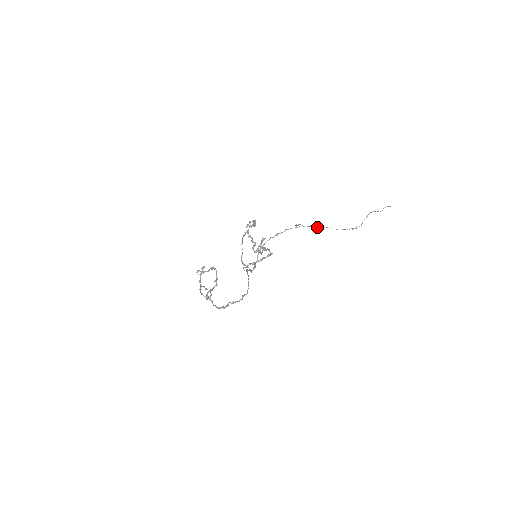
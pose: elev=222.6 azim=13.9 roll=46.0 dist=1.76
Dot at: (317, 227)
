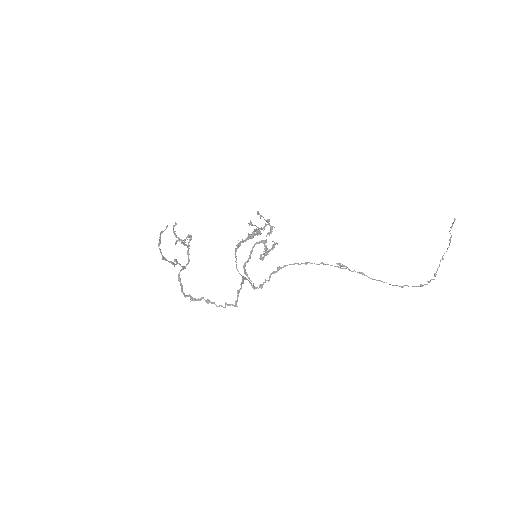
Dot at: (372, 279)
